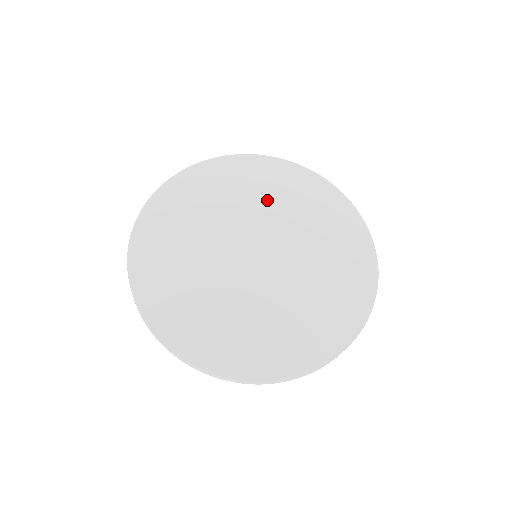
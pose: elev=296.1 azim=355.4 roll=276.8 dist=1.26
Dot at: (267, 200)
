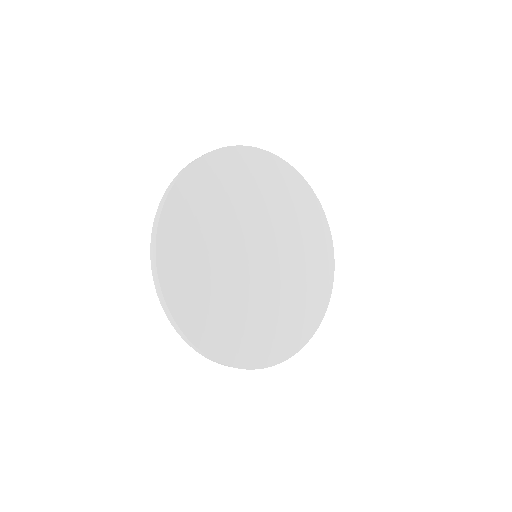
Dot at: (289, 219)
